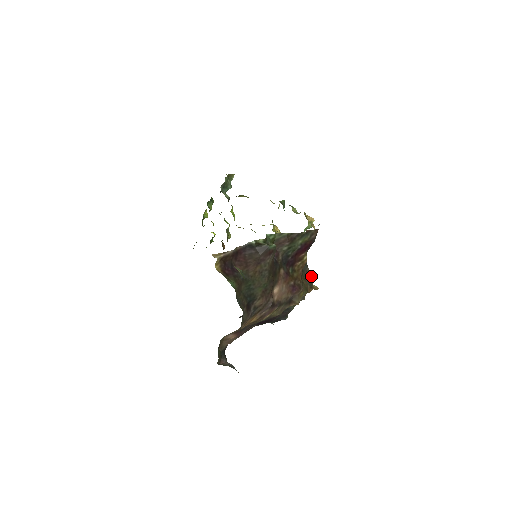
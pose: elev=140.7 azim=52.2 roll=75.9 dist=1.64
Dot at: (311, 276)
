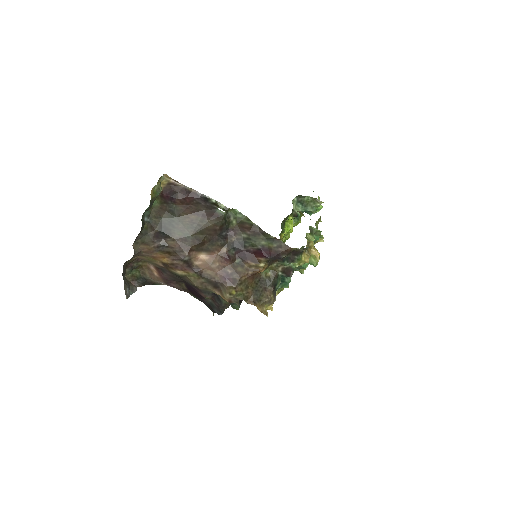
Dot at: (267, 297)
